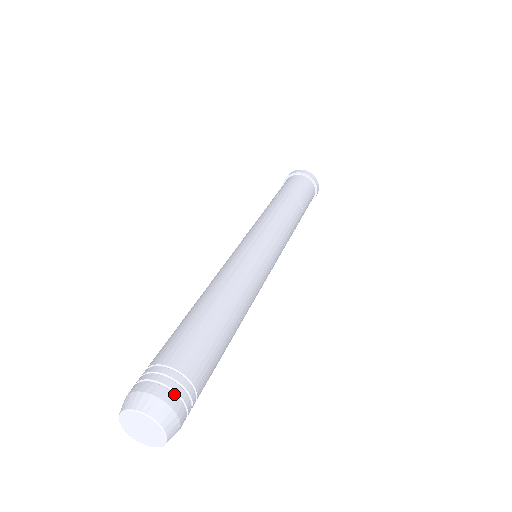
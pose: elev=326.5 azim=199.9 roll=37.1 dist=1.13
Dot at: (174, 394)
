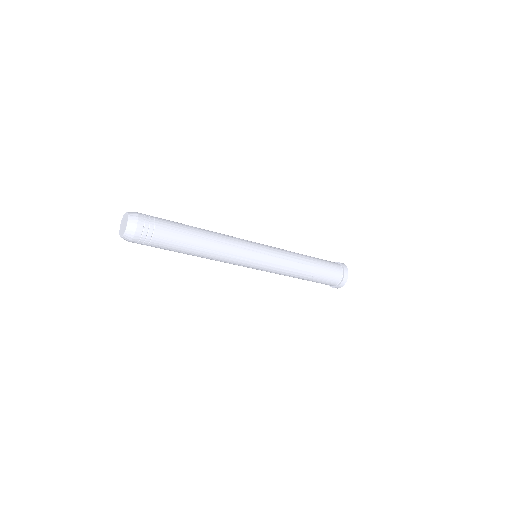
Dot at: (144, 222)
